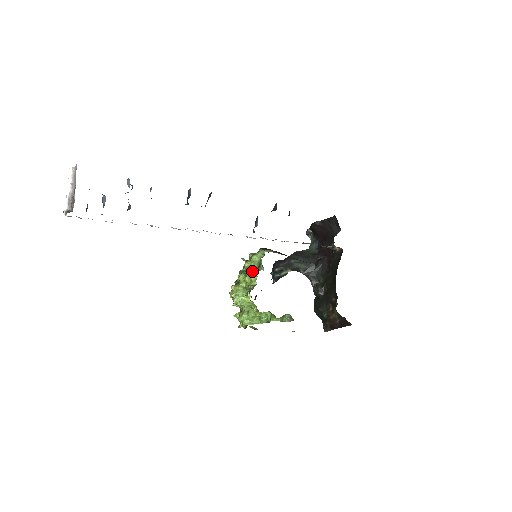
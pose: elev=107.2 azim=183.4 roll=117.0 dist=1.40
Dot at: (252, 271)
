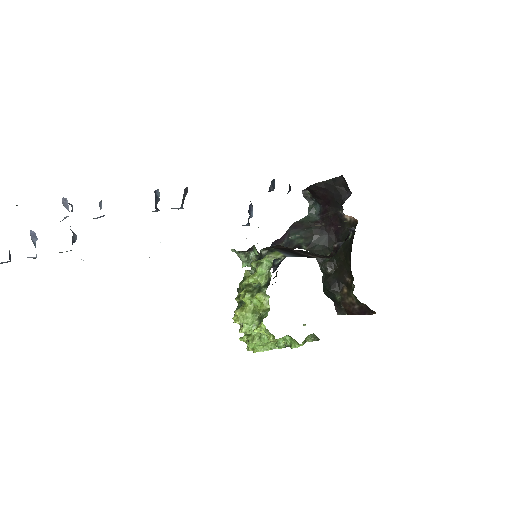
Dot at: (260, 288)
